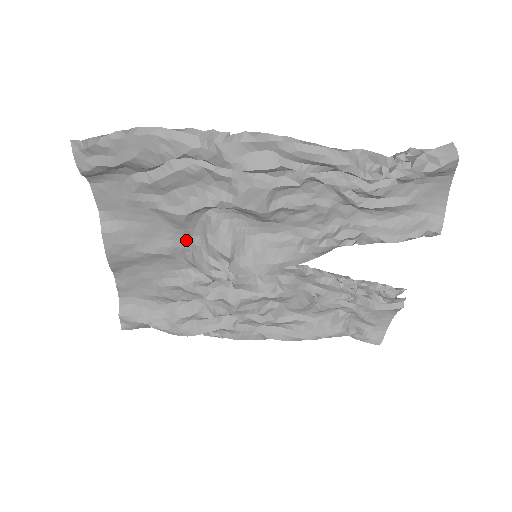
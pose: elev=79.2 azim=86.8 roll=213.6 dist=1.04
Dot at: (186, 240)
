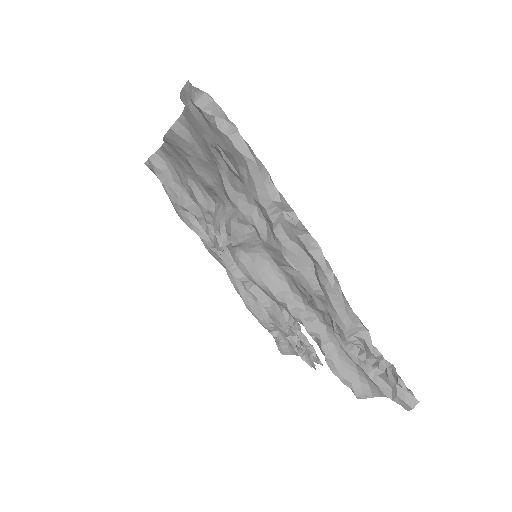
Dot at: (223, 196)
